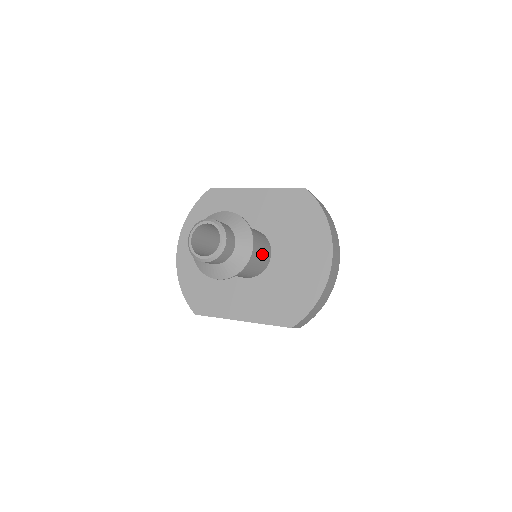
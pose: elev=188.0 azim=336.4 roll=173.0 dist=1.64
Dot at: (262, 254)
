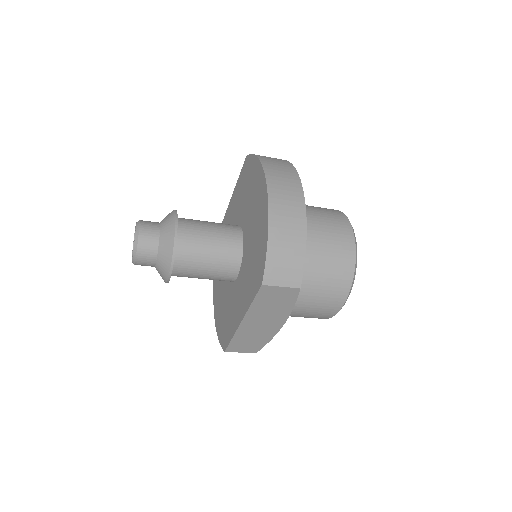
Dot at: (218, 235)
